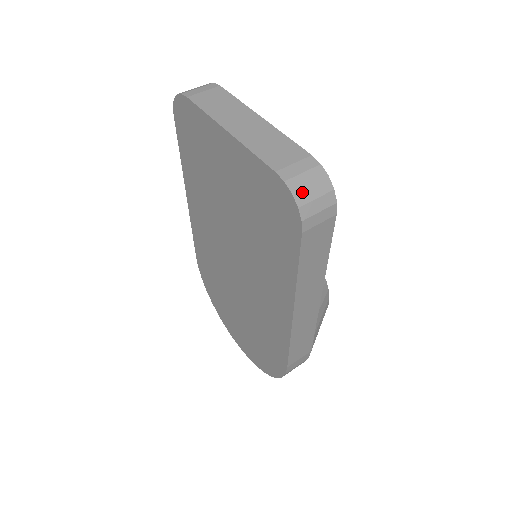
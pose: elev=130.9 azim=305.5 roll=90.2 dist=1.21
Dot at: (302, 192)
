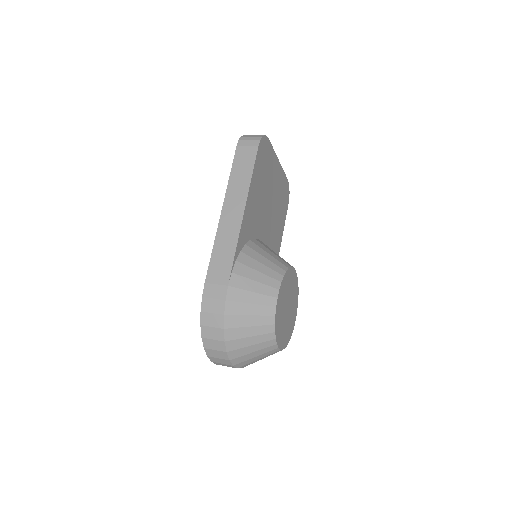
Dot at: (248, 135)
